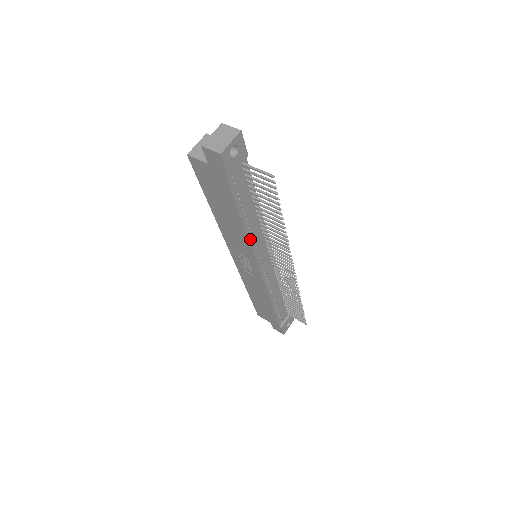
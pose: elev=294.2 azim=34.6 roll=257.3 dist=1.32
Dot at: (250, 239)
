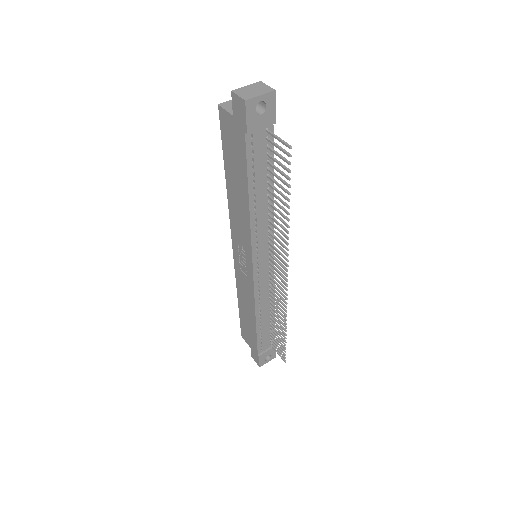
Dot at: (252, 224)
